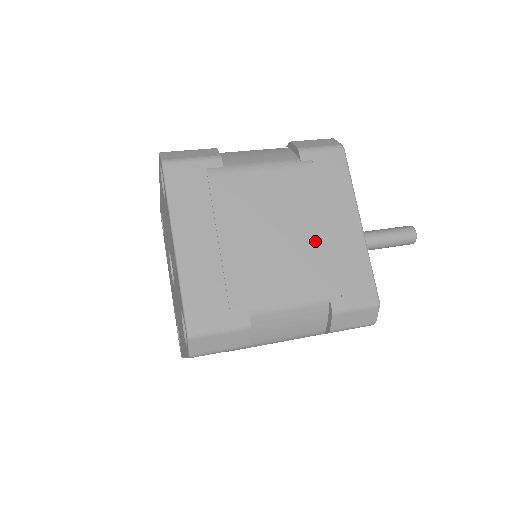
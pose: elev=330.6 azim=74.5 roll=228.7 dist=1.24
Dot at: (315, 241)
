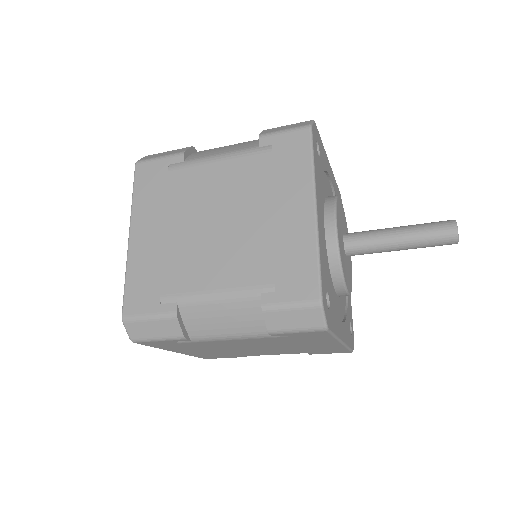
Dot at: occluded
